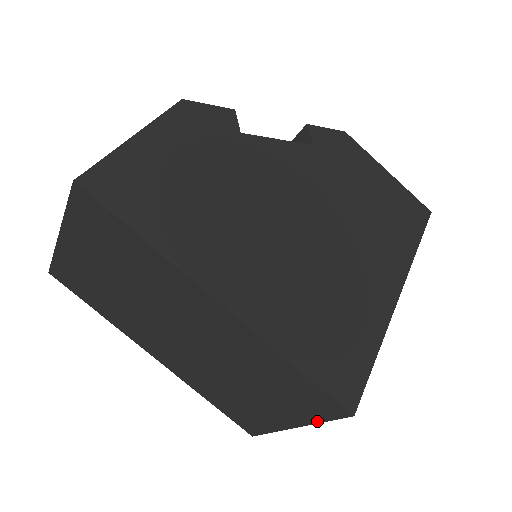
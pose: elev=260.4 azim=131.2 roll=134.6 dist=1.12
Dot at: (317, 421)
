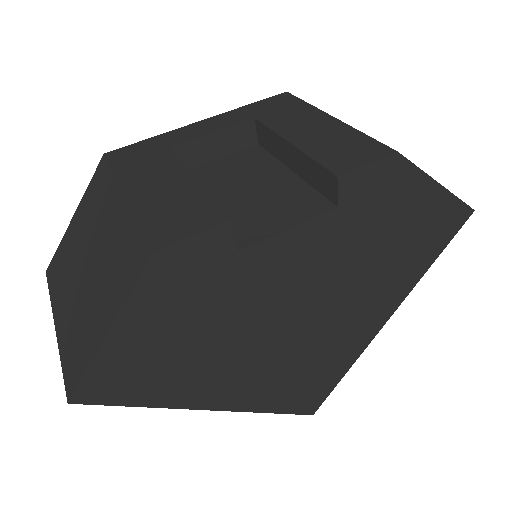
Dot at: occluded
